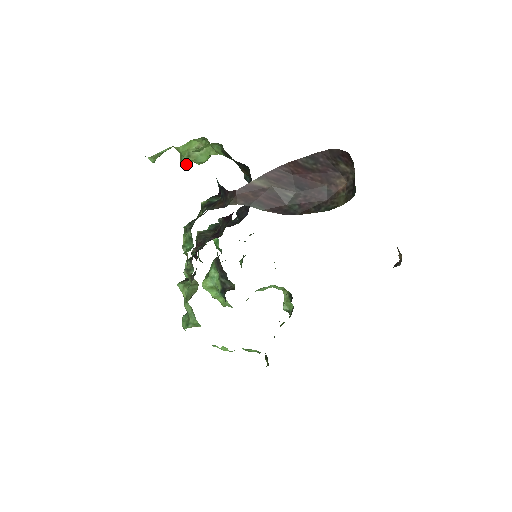
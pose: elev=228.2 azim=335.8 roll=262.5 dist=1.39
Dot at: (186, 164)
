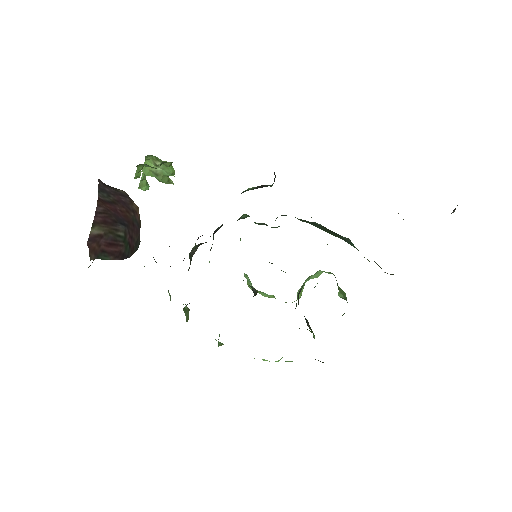
Dot at: (163, 181)
